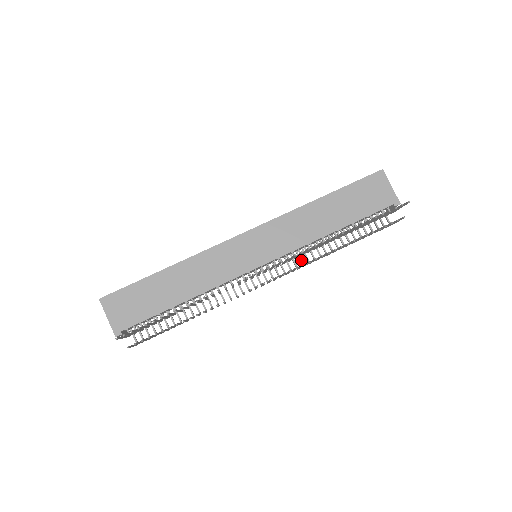
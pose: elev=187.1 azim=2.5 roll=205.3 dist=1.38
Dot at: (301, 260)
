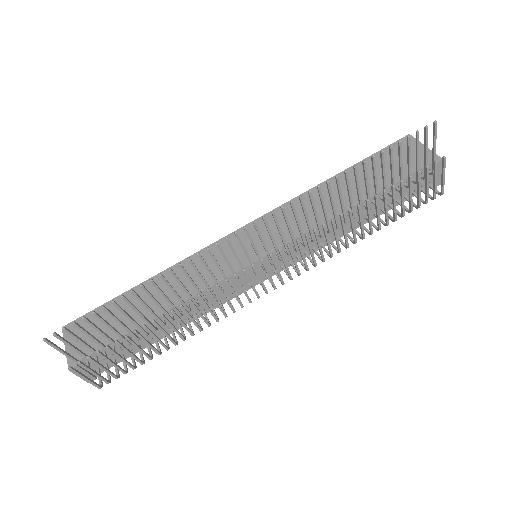
Dot at: (320, 256)
